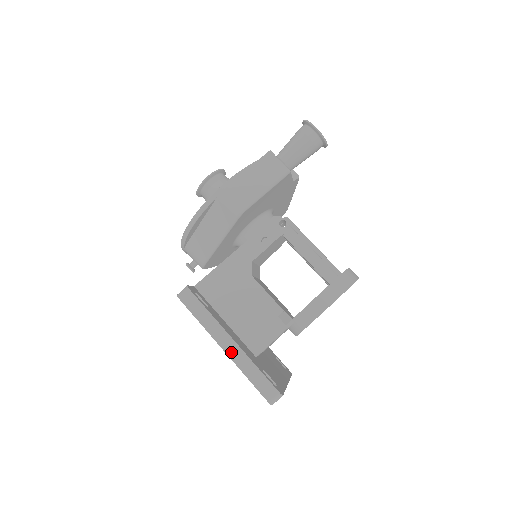
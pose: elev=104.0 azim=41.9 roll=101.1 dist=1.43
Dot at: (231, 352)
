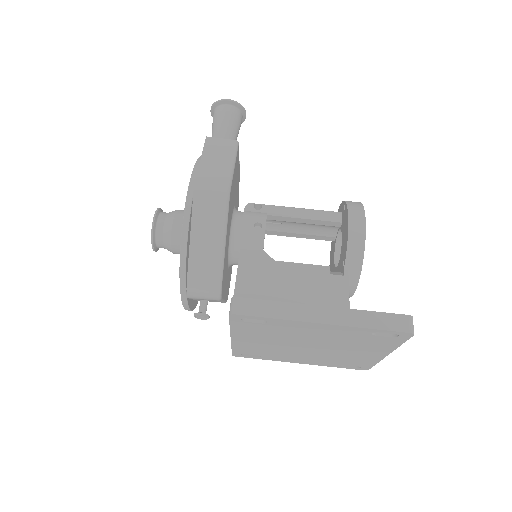
Dot at: (333, 319)
